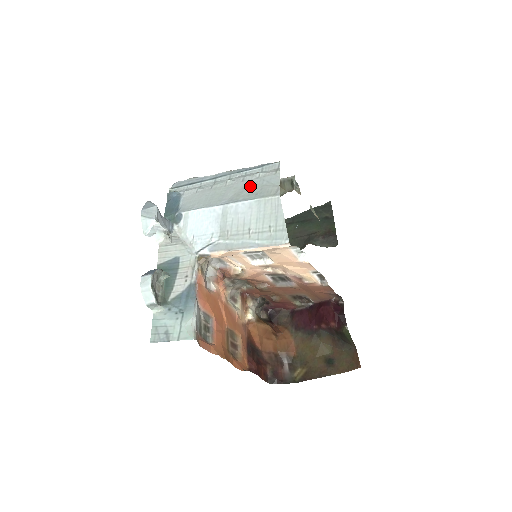
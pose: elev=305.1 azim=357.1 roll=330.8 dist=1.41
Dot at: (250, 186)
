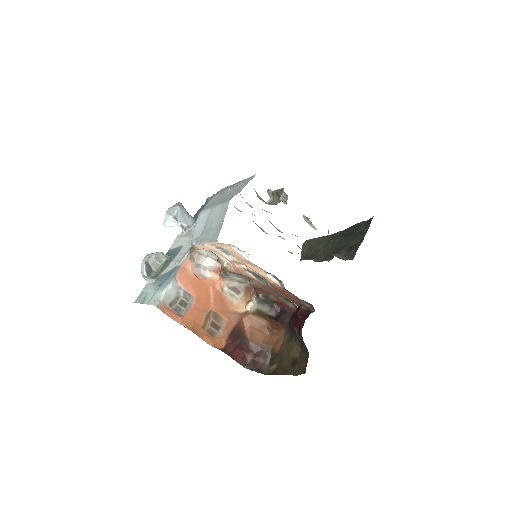
Dot at: (231, 193)
